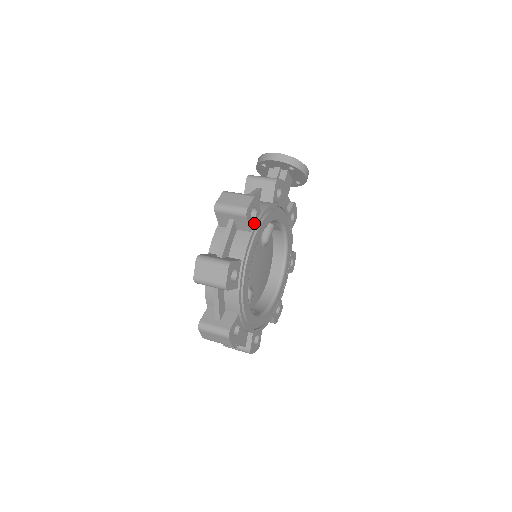
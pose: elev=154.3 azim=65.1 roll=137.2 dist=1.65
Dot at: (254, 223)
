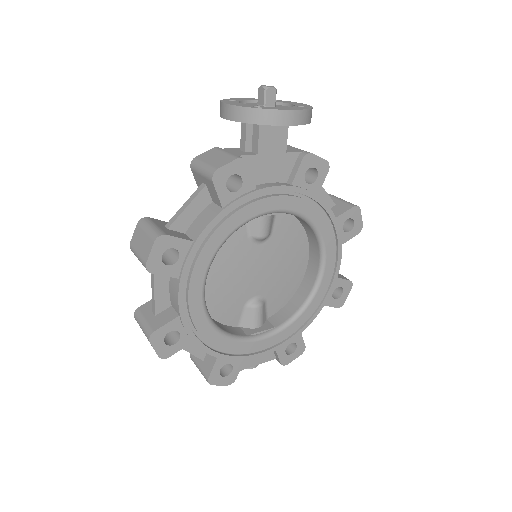
Dot at: (182, 264)
